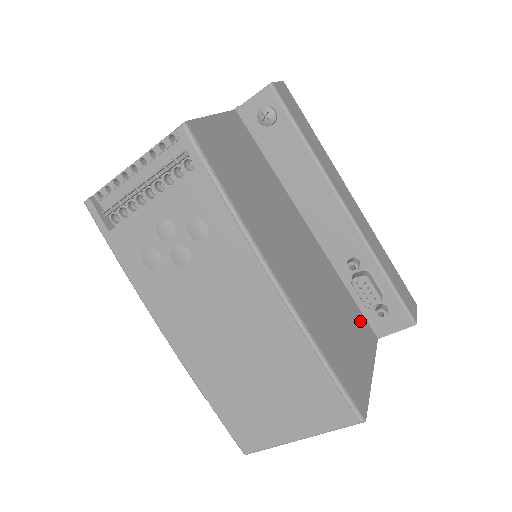
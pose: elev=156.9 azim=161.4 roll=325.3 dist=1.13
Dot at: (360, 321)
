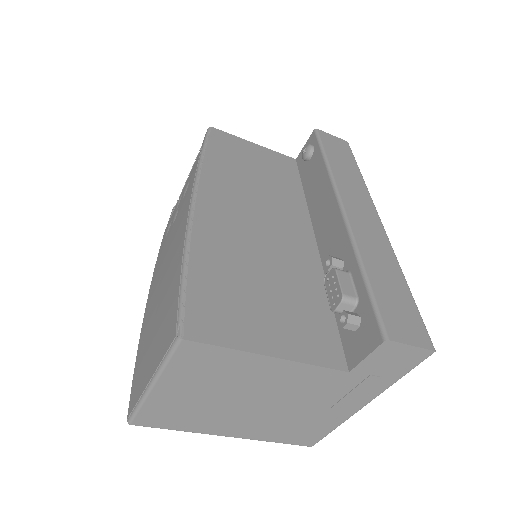
Dot at: (321, 329)
